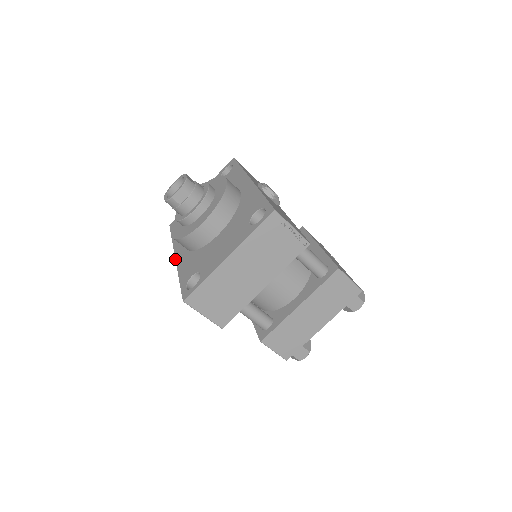
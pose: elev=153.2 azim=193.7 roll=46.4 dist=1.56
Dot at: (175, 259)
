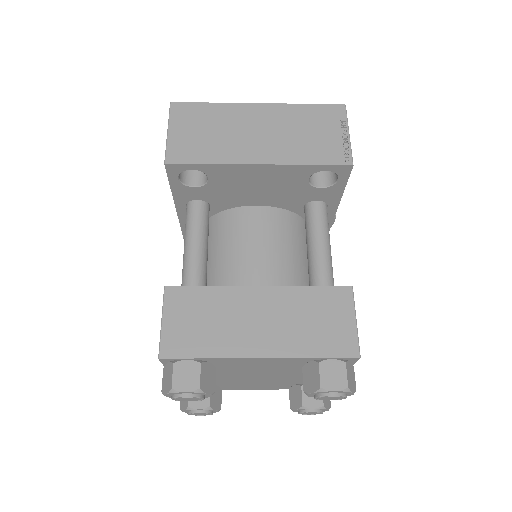
Dot at: occluded
